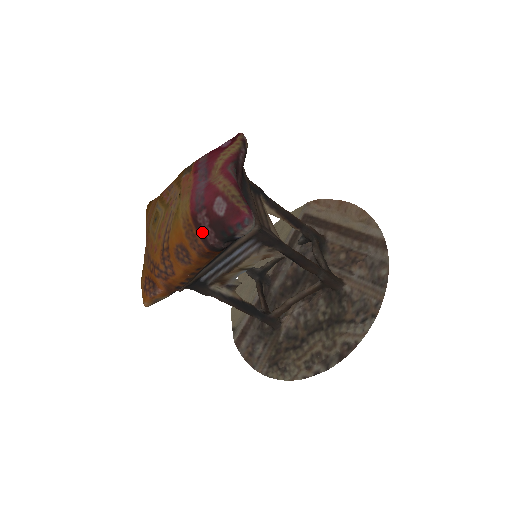
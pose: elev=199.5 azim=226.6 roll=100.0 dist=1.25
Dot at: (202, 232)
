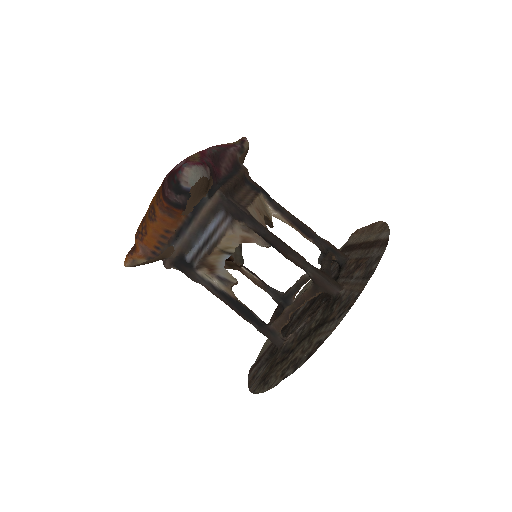
Dot at: (164, 188)
